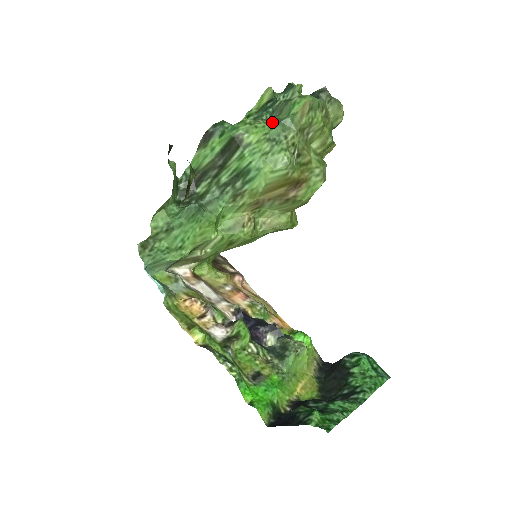
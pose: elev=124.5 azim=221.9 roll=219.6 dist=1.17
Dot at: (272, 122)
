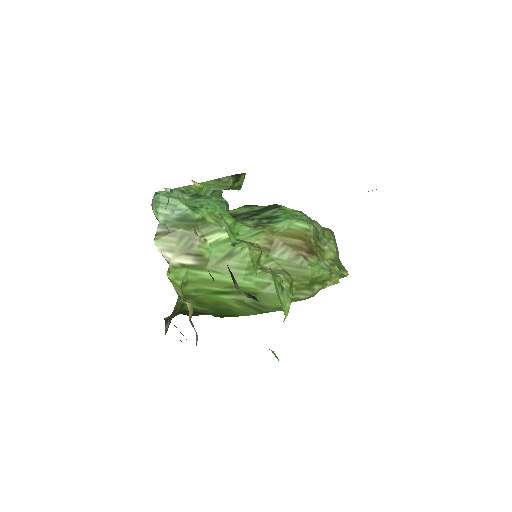
Dot at: occluded
